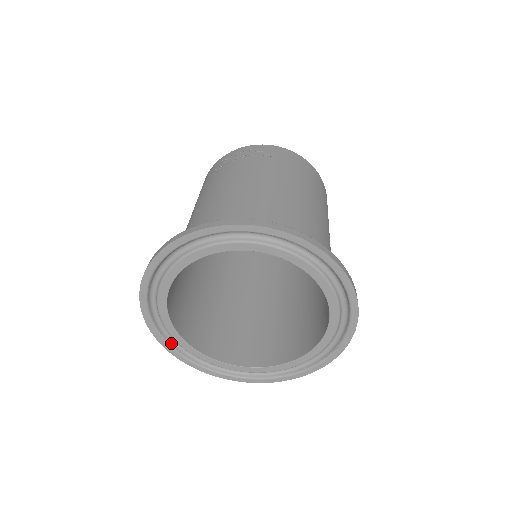
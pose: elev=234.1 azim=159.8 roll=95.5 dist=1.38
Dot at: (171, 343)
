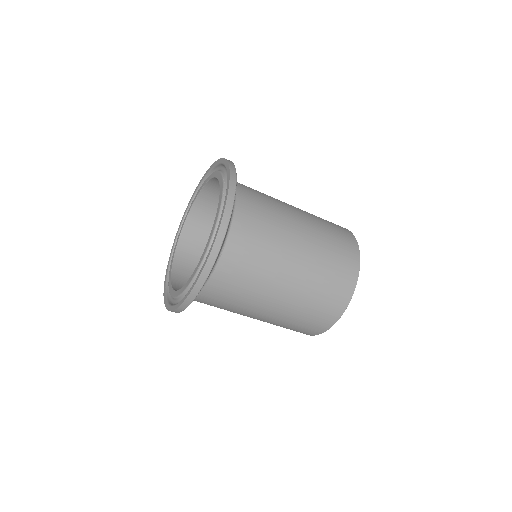
Dot at: occluded
